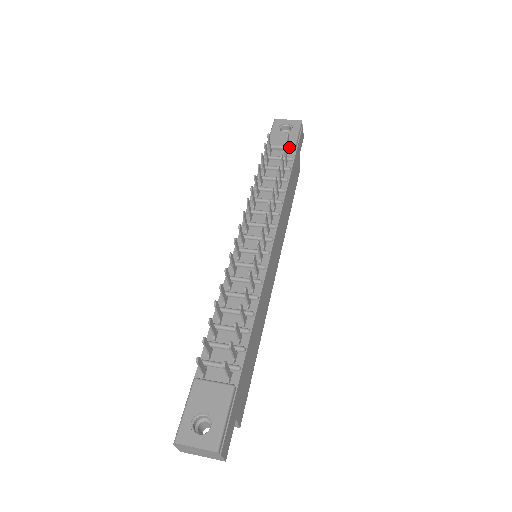
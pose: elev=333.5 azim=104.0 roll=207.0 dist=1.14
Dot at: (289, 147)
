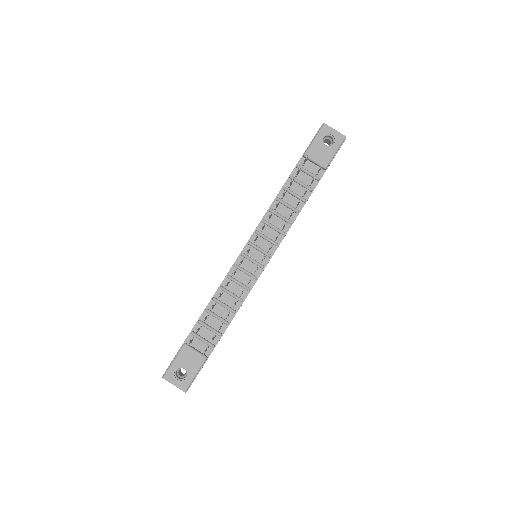
Dot at: occluded
